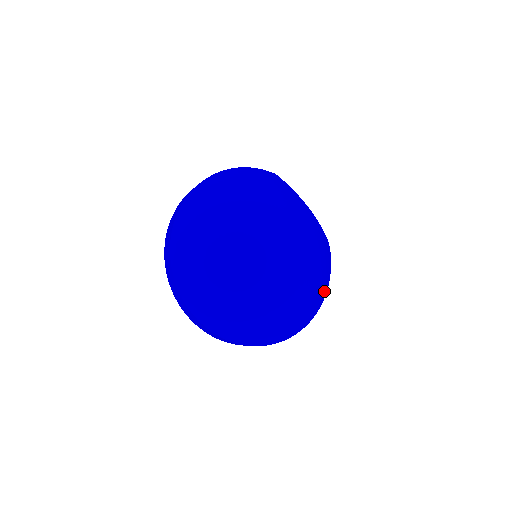
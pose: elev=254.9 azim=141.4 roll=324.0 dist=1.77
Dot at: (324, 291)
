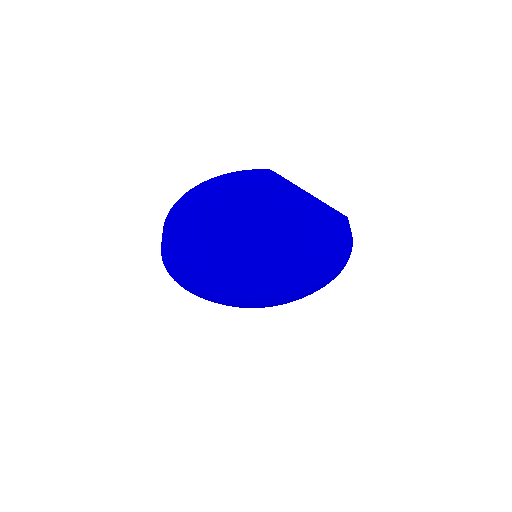
Dot at: (338, 272)
